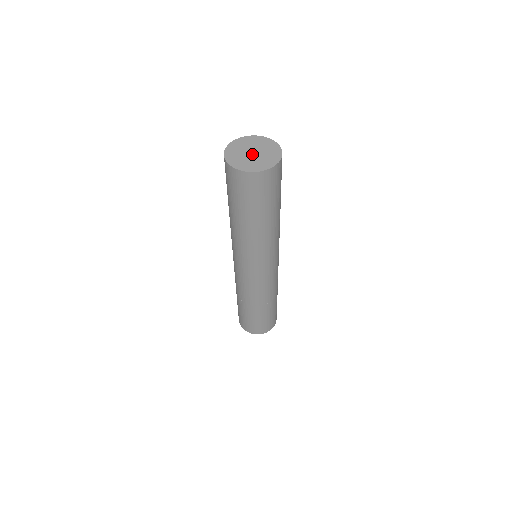
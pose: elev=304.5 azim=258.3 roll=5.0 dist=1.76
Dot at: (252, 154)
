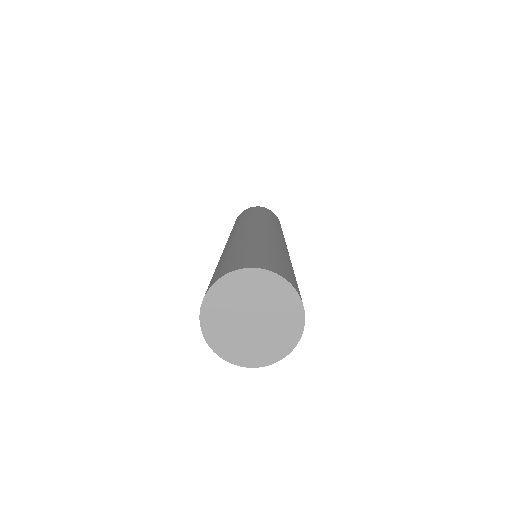
Dot at: (250, 323)
